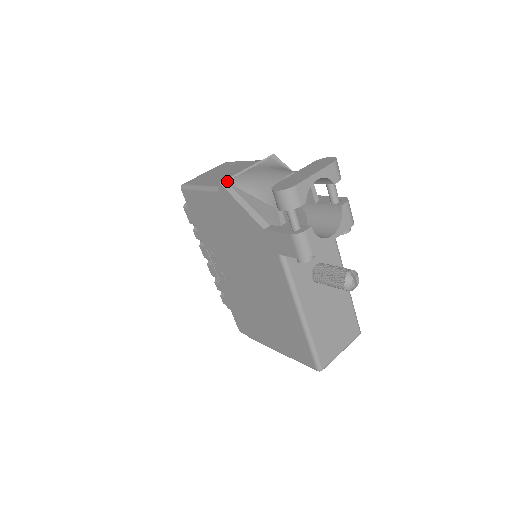
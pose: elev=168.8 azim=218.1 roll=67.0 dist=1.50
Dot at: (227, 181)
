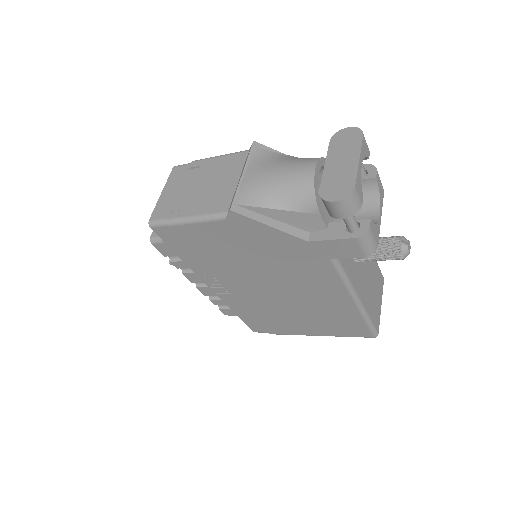
Dot at: (235, 203)
